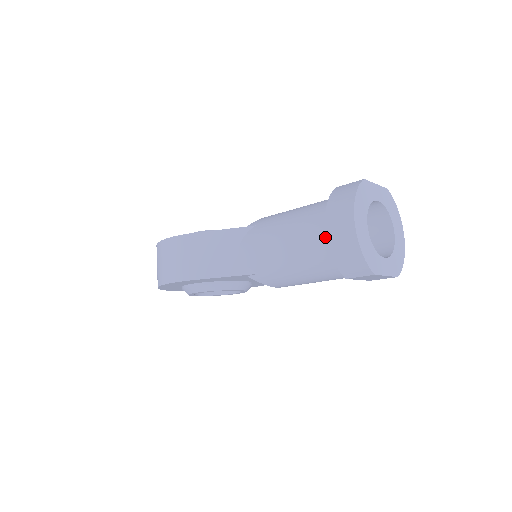
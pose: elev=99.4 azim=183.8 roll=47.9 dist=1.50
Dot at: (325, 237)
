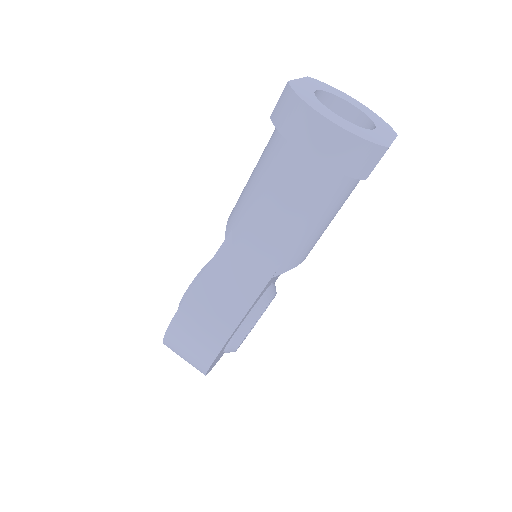
Dot at: (311, 165)
